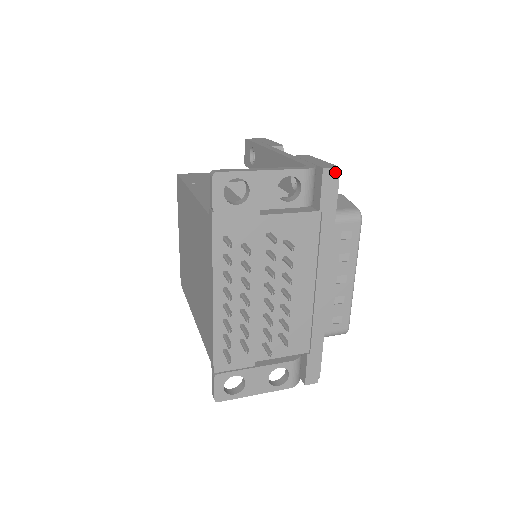
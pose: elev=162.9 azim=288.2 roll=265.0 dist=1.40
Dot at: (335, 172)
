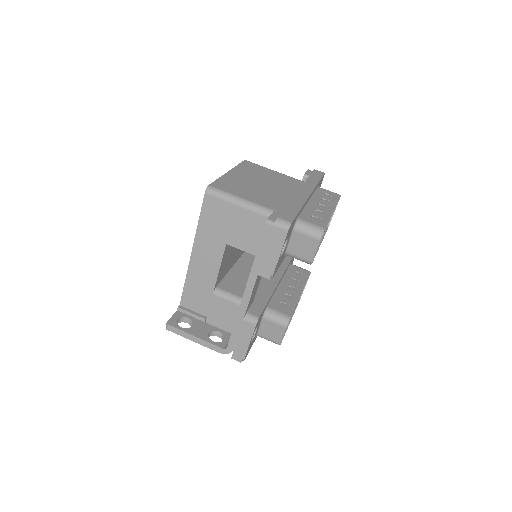
Dot at: (241, 360)
